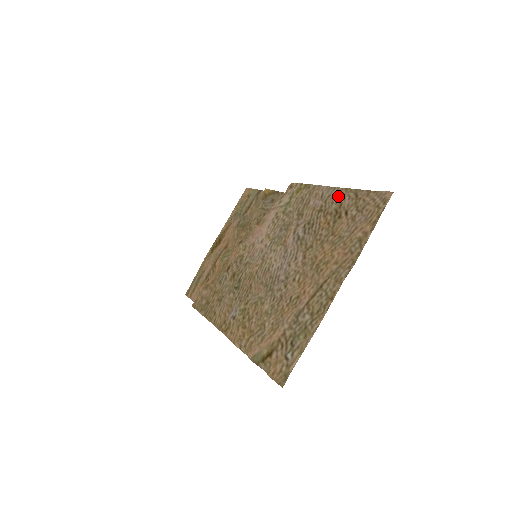
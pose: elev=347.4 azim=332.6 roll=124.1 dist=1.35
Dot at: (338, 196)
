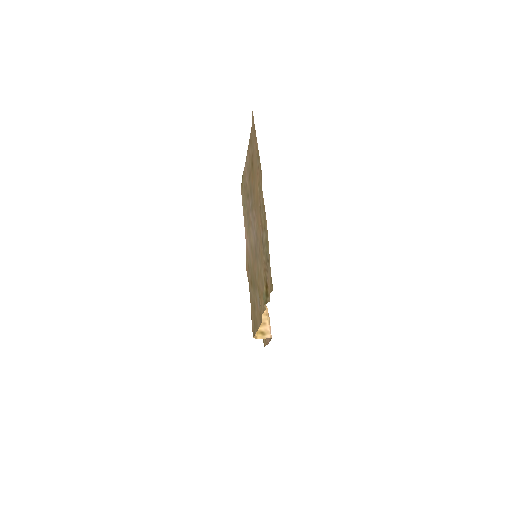
Dot at: (248, 156)
